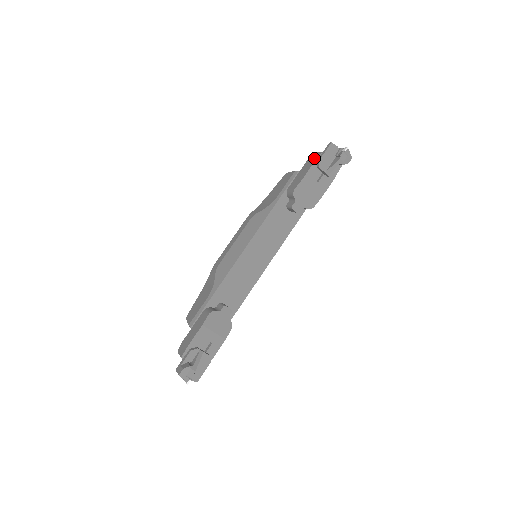
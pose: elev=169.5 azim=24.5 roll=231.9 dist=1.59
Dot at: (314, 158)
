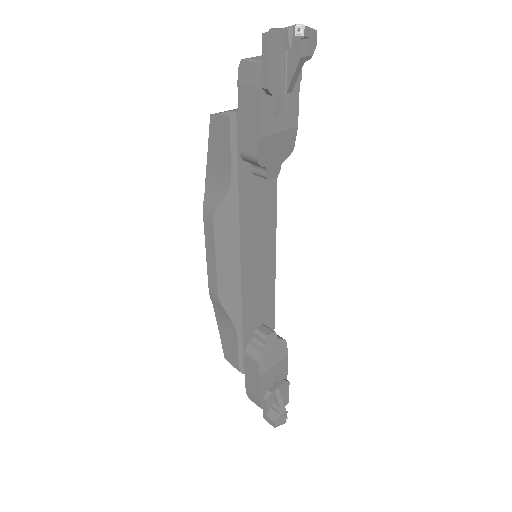
Dot at: (252, 81)
